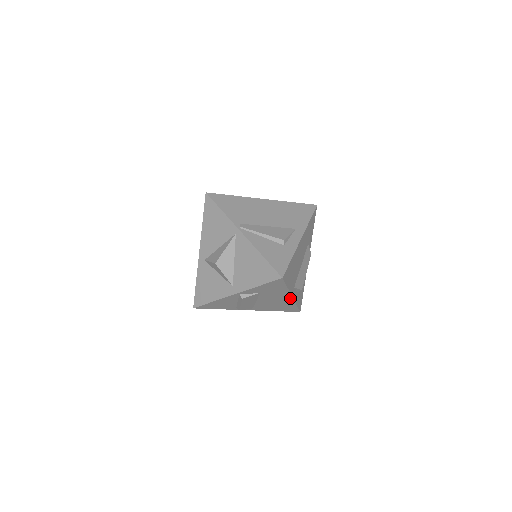
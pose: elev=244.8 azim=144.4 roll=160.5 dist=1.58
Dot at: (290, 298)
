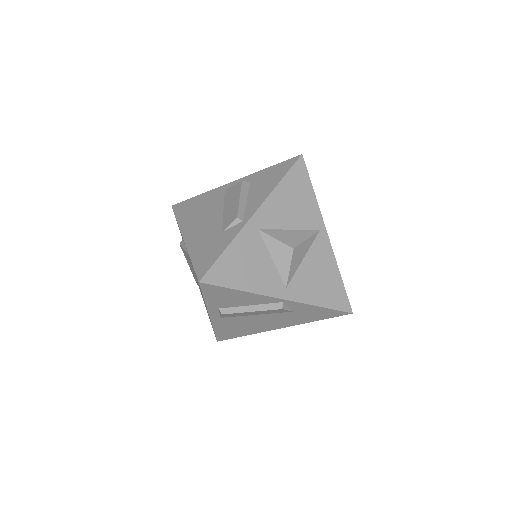
Dot at: (274, 328)
